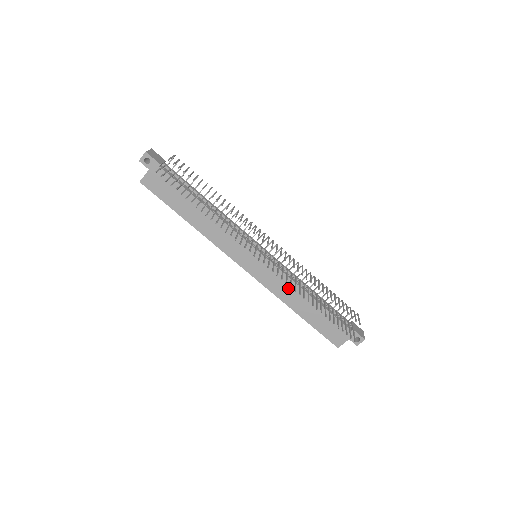
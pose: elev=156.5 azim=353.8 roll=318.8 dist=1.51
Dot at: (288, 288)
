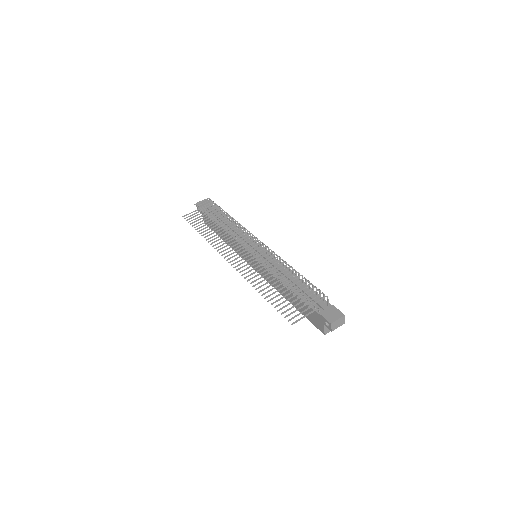
Dot at: occluded
